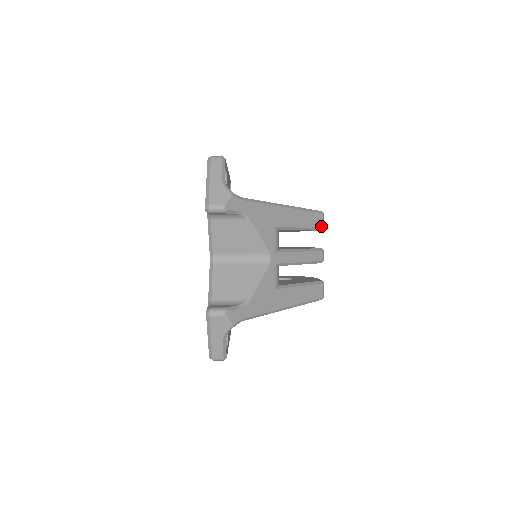
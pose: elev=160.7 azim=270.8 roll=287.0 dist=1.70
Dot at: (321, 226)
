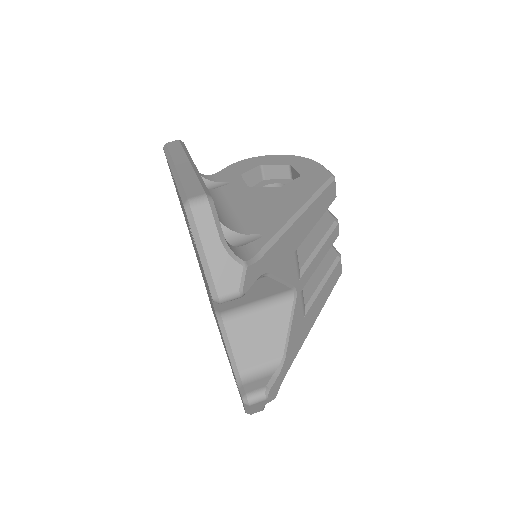
Dot at: (334, 197)
